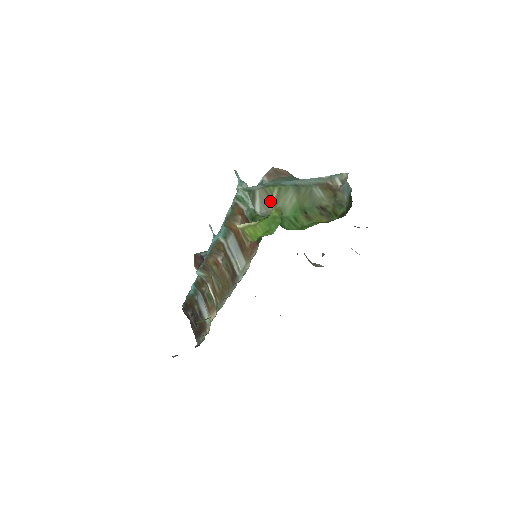
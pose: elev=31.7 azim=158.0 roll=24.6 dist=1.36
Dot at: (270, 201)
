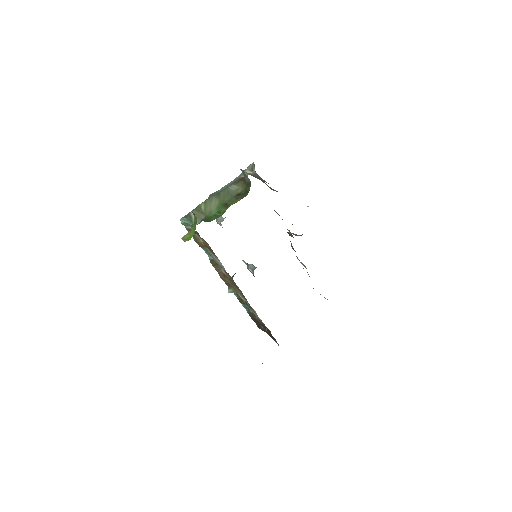
Dot at: (201, 213)
